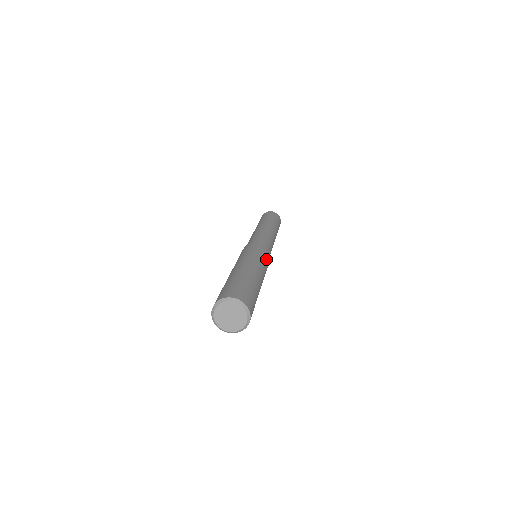
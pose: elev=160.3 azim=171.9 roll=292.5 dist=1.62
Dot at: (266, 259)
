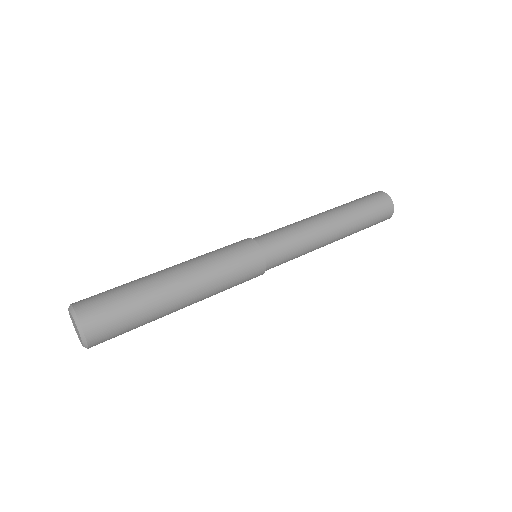
Dot at: (234, 259)
